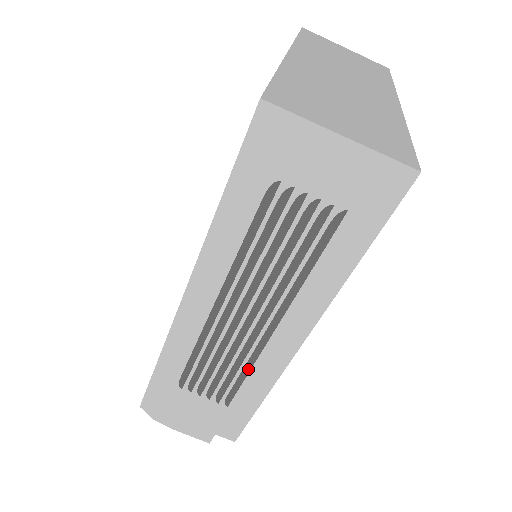
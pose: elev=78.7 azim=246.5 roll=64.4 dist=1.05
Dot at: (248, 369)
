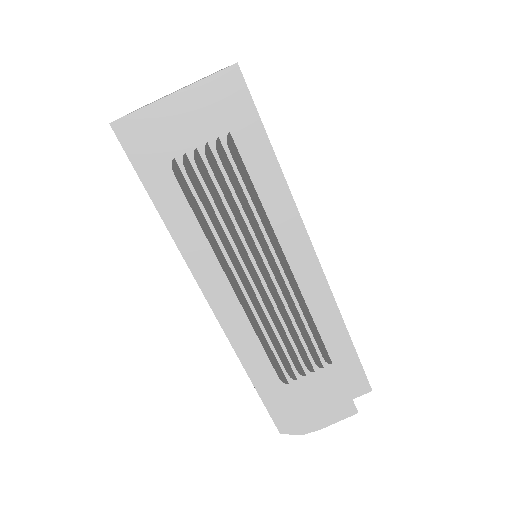
Dot at: (308, 315)
